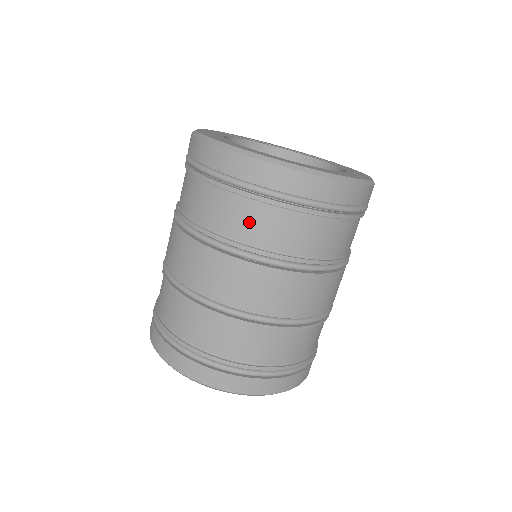
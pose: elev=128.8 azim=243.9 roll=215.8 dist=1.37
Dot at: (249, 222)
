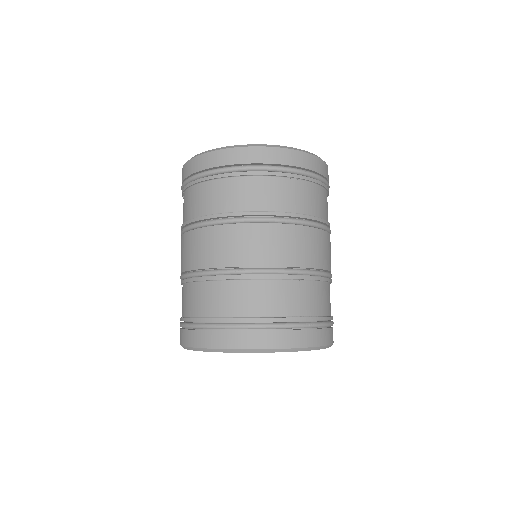
Dot at: (239, 194)
